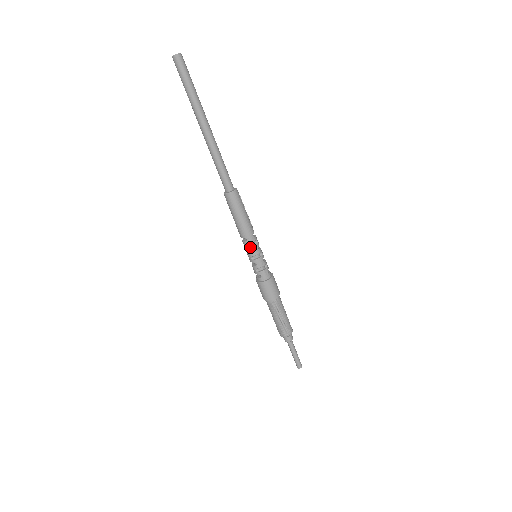
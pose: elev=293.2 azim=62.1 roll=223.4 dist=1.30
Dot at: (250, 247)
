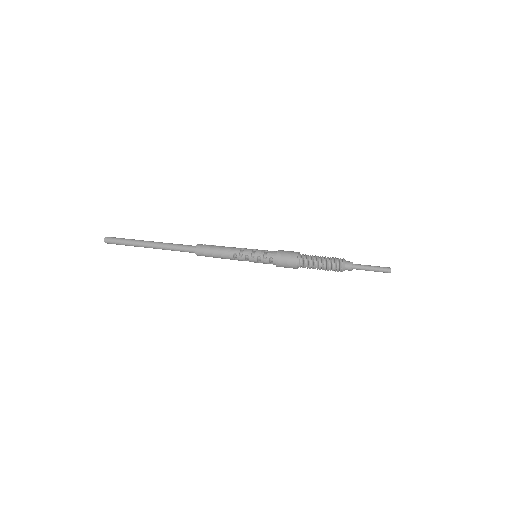
Dot at: (242, 254)
